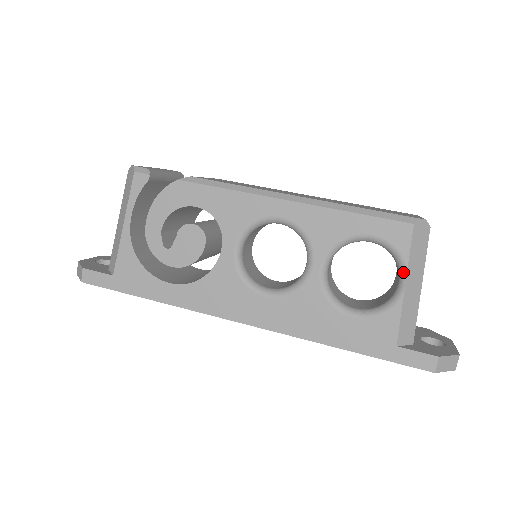
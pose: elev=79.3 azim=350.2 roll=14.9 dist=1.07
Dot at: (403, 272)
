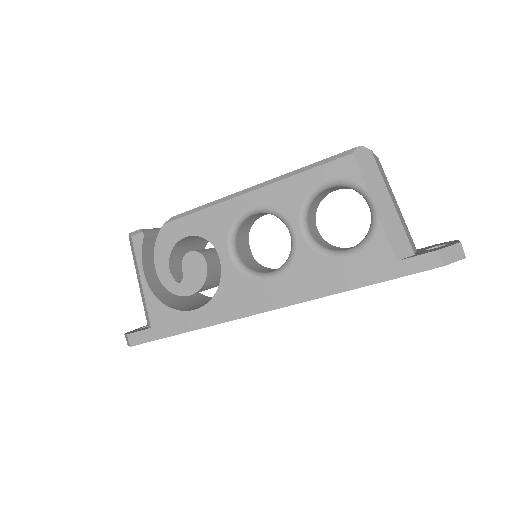
Dot at: (367, 196)
